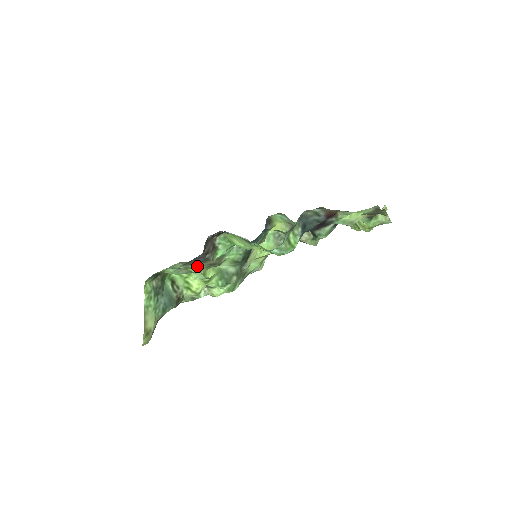
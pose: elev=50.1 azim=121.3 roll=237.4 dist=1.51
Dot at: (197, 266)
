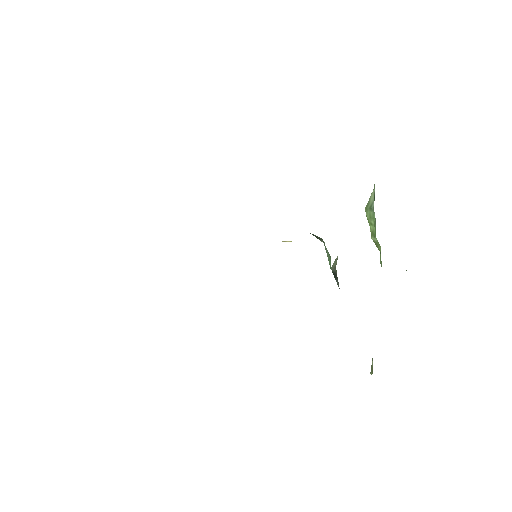
Dot at: occluded
